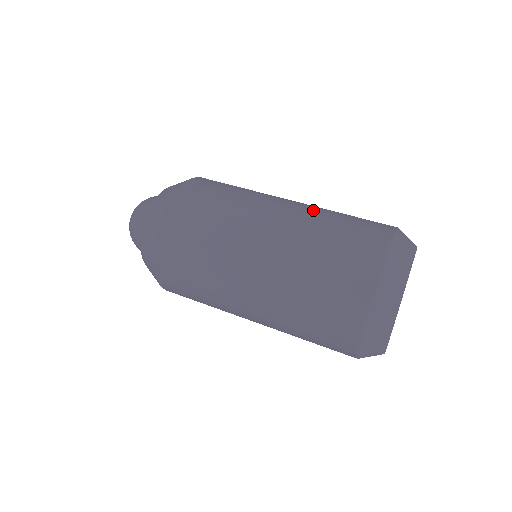
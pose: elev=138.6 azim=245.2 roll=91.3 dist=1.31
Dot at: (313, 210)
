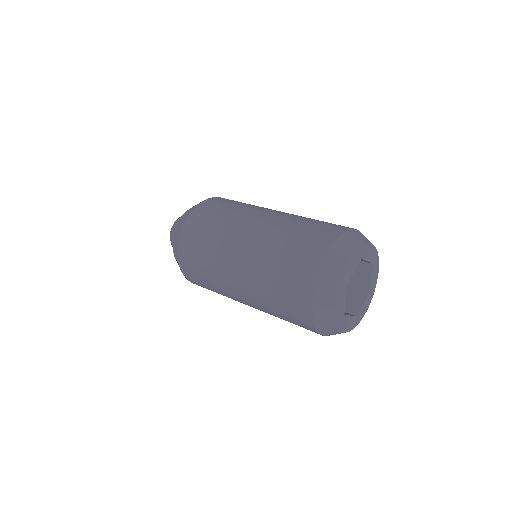
Dot at: occluded
